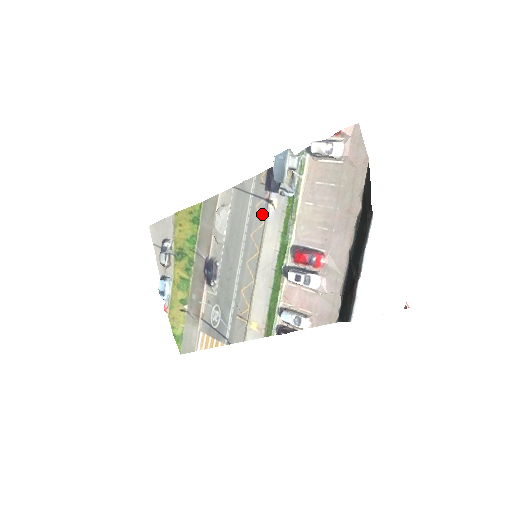
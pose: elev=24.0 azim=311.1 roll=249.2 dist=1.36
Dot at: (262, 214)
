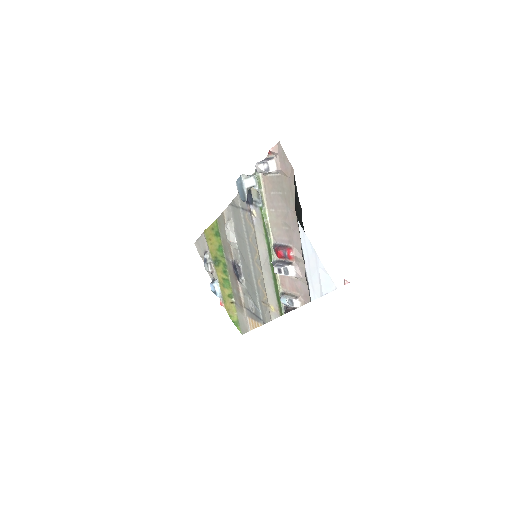
Dot at: (251, 223)
